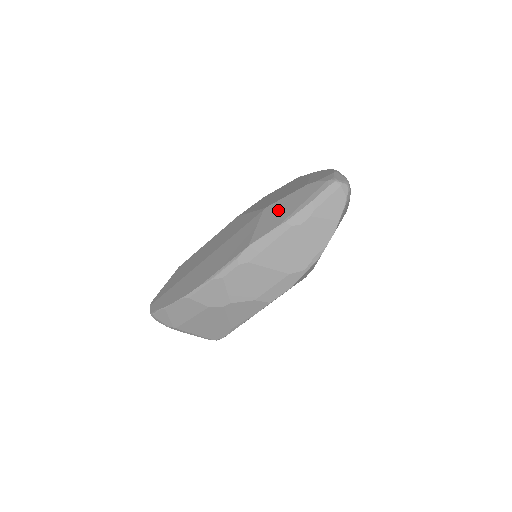
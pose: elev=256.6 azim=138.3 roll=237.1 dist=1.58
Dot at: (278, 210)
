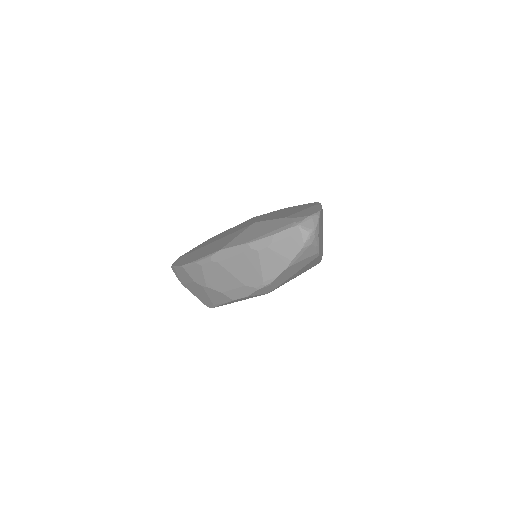
Dot at: (255, 230)
